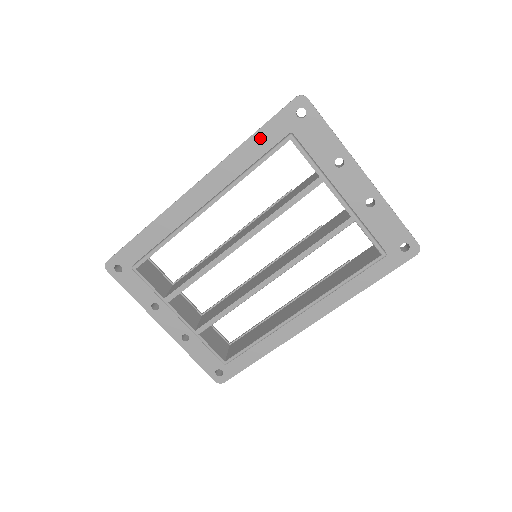
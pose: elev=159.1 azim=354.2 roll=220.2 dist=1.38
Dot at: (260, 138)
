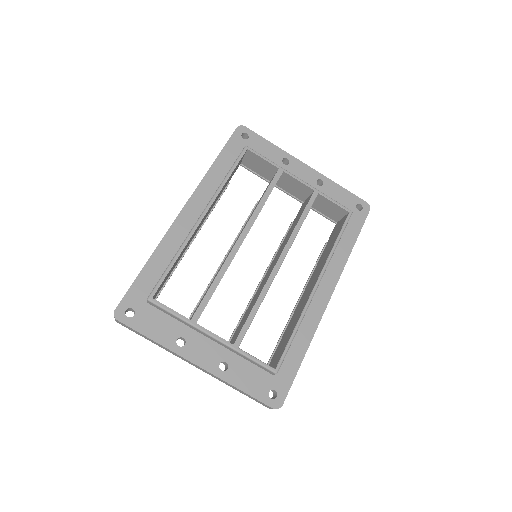
Dot at: (223, 159)
